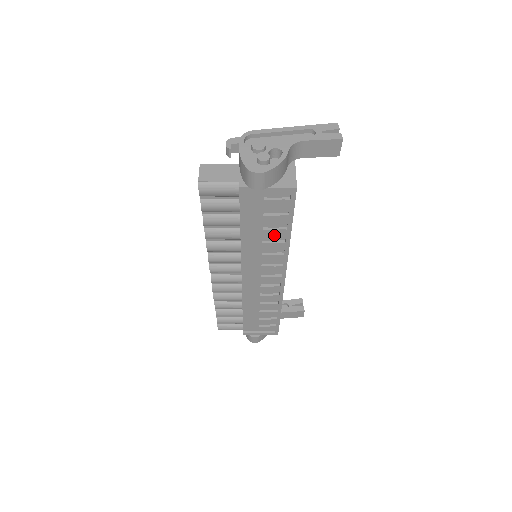
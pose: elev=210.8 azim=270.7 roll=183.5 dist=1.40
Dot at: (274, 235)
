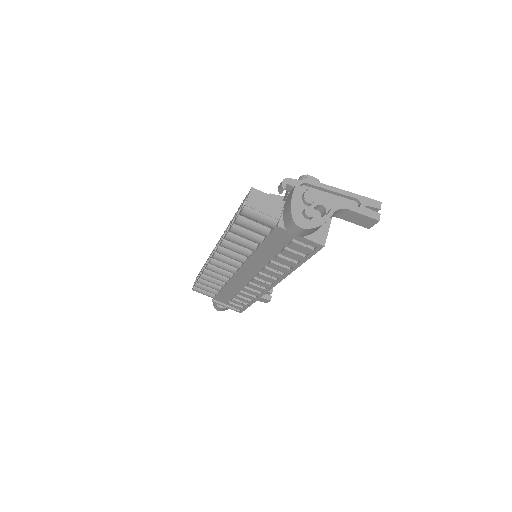
Dot at: (284, 262)
